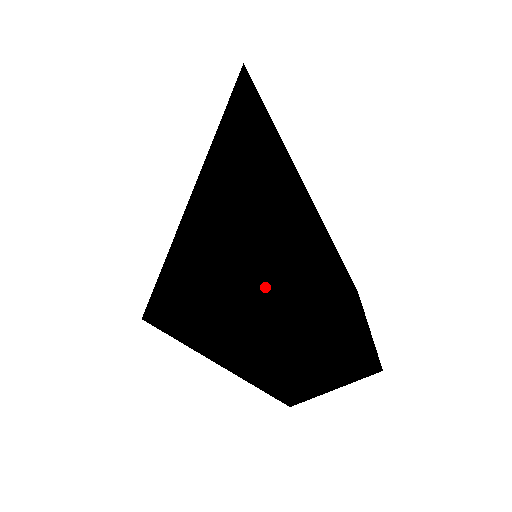
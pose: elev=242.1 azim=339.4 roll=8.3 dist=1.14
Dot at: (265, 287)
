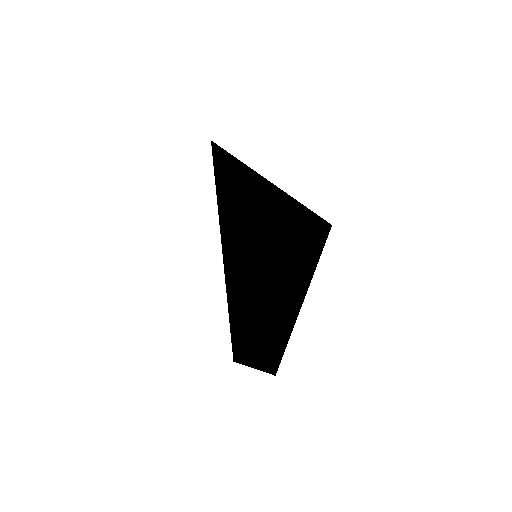
Dot at: occluded
